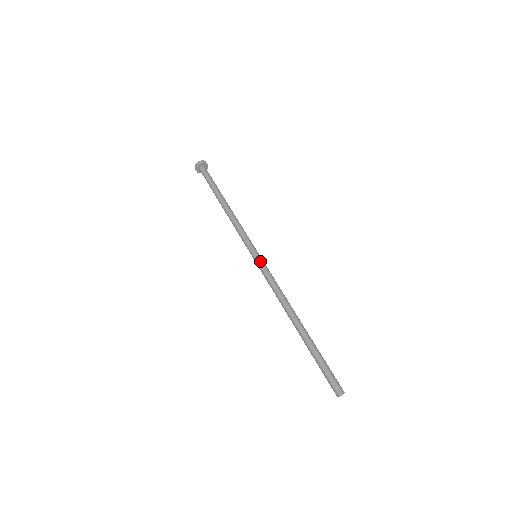
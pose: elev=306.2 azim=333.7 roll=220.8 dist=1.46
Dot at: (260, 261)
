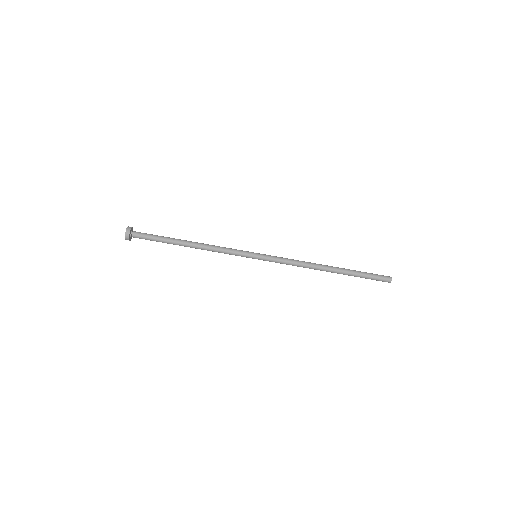
Dot at: (265, 256)
